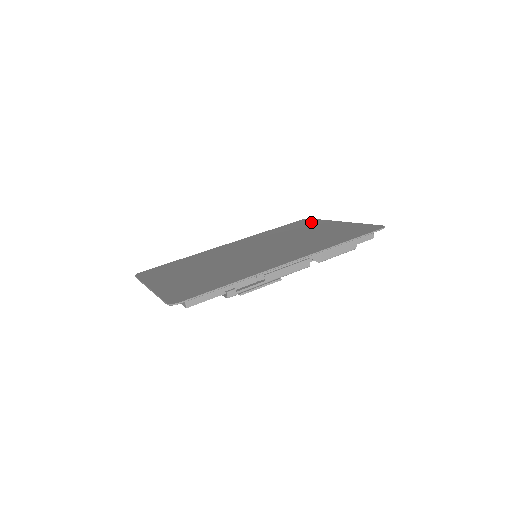
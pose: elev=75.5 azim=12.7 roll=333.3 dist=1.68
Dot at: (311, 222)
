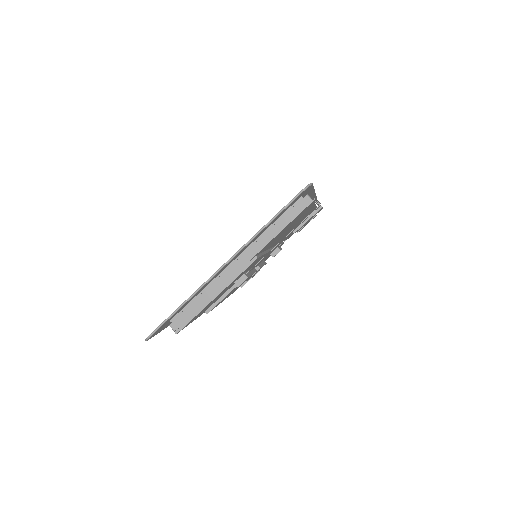
Dot at: occluded
